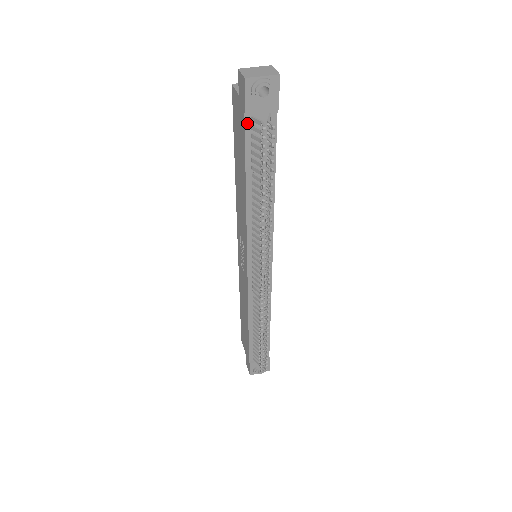
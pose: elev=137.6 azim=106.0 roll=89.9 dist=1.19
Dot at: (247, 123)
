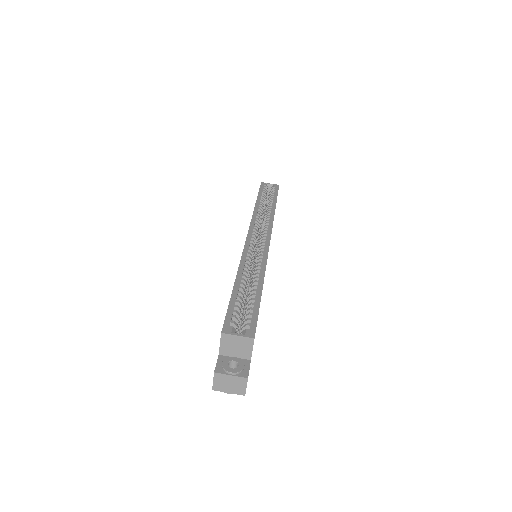
Dot at: occluded
